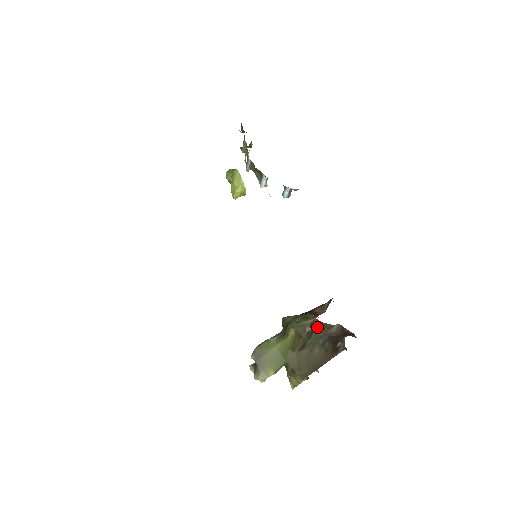
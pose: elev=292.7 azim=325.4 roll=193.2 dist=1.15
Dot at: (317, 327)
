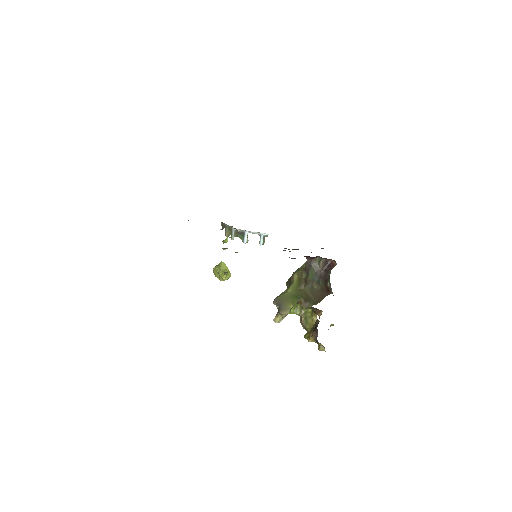
Dot at: (310, 266)
